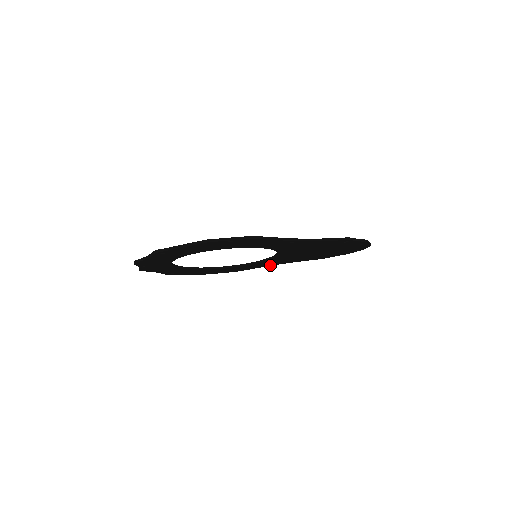
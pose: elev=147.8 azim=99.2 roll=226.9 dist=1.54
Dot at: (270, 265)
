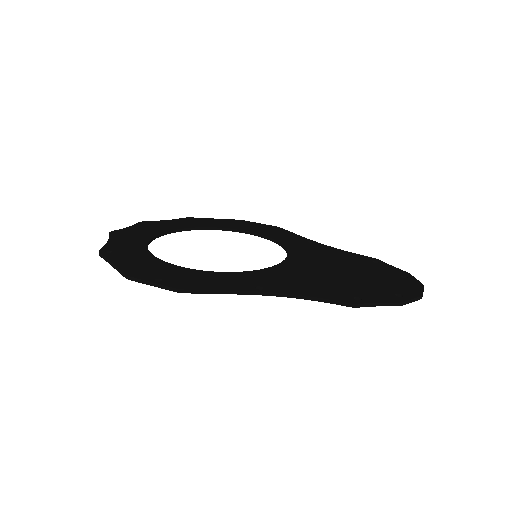
Dot at: occluded
